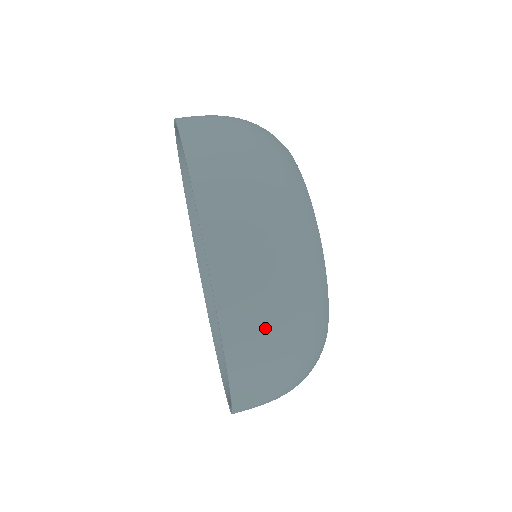
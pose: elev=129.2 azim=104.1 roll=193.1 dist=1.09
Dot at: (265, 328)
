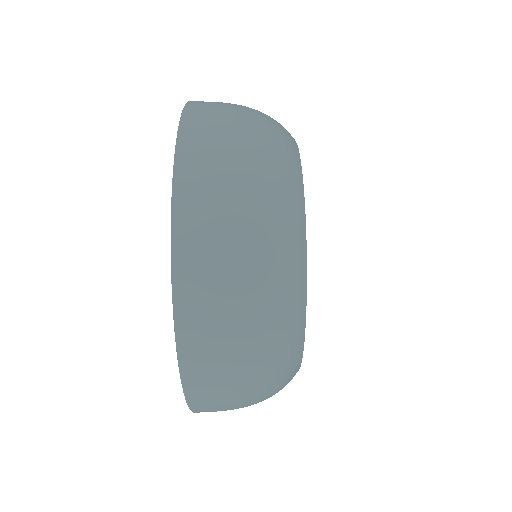
Dot at: (227, 397)
